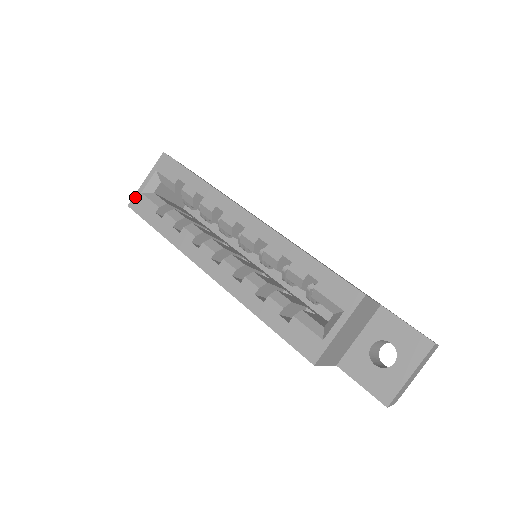
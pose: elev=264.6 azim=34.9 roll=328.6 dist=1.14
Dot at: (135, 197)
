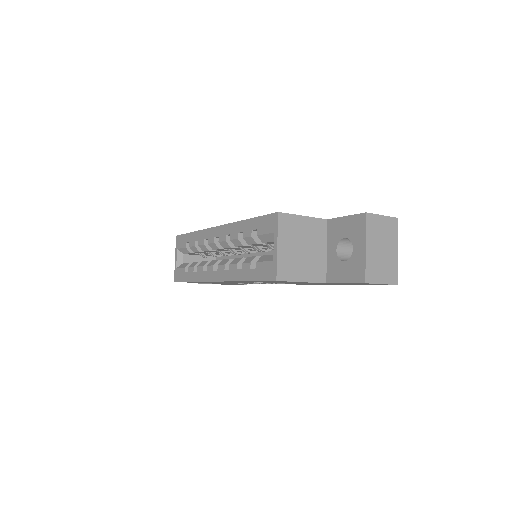
Dot at: (175, 273)
